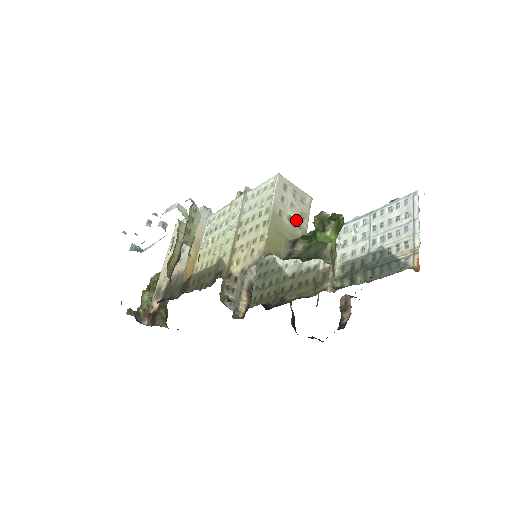
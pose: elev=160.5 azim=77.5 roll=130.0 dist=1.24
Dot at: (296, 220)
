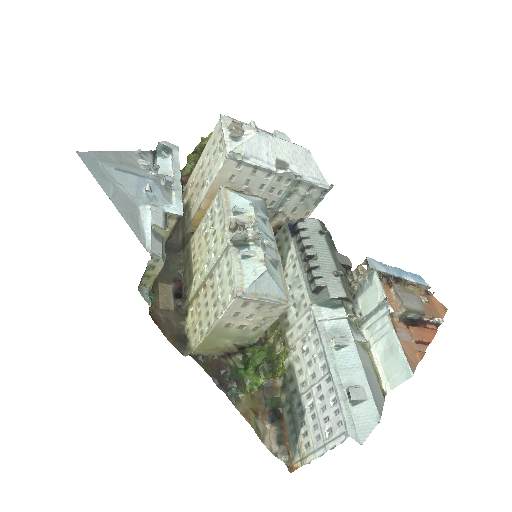
Dot at: (251, 326)
